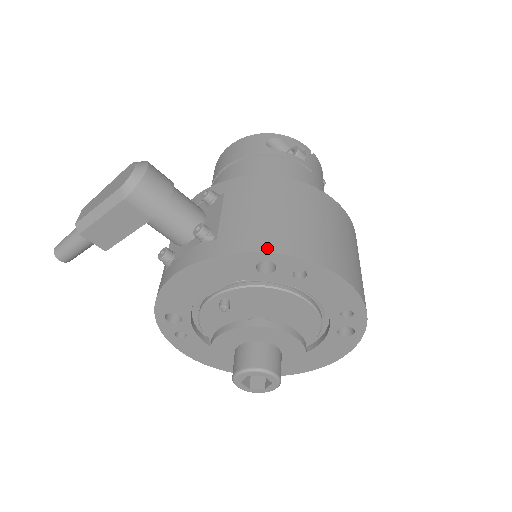
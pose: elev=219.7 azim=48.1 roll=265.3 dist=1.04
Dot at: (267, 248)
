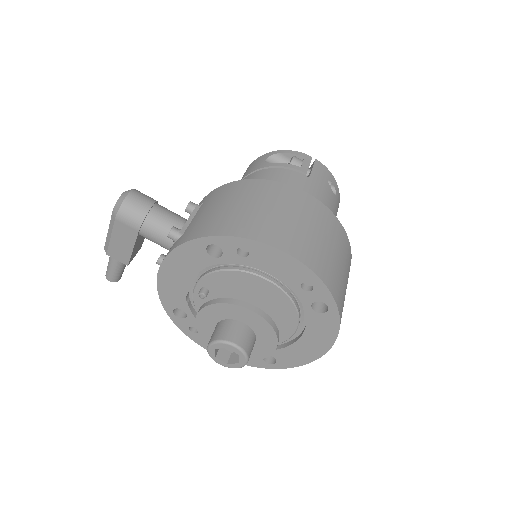
Dot at: (208, 233)
